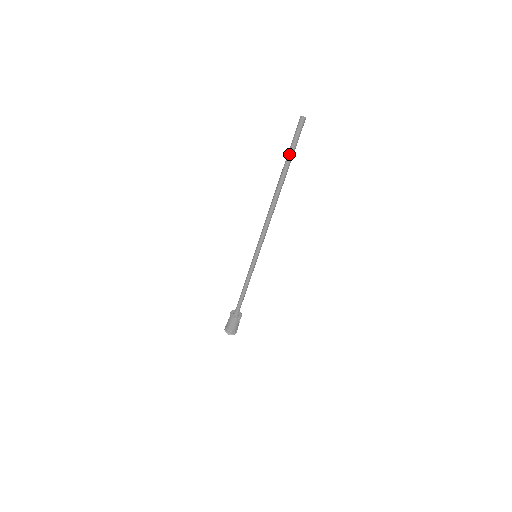
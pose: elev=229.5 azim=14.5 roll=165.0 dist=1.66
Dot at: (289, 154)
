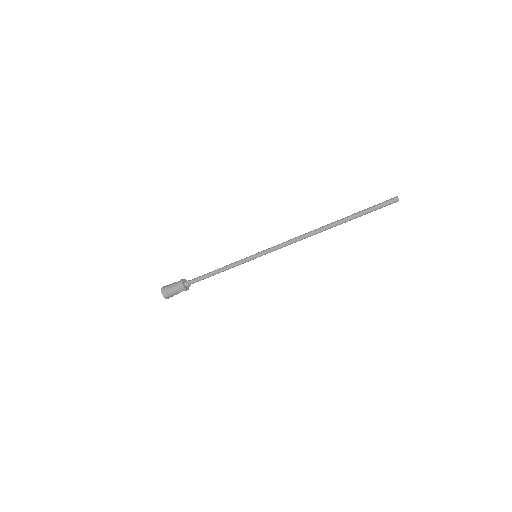
Dot at: (363, 211)
